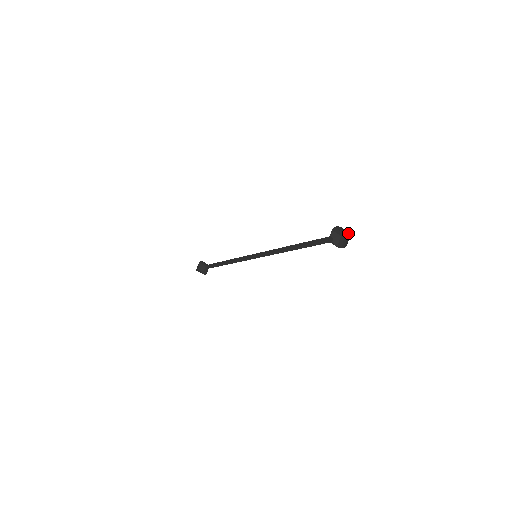
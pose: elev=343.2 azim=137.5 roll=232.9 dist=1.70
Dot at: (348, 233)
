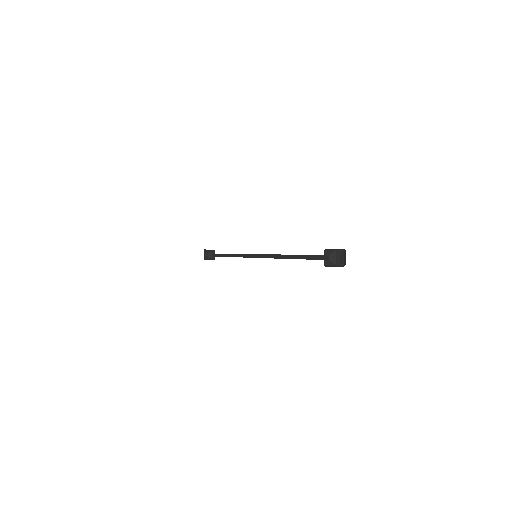
Dot at: (343, 249)
